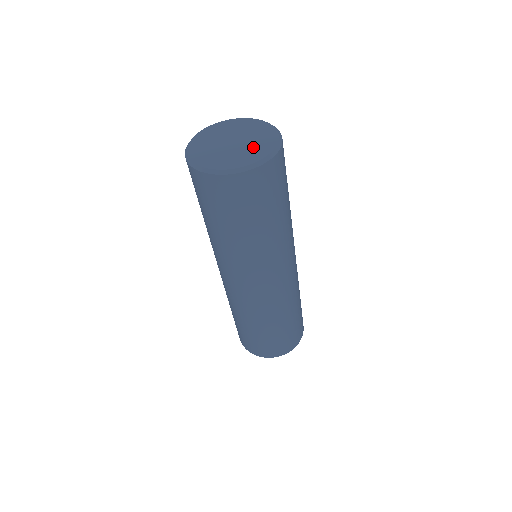
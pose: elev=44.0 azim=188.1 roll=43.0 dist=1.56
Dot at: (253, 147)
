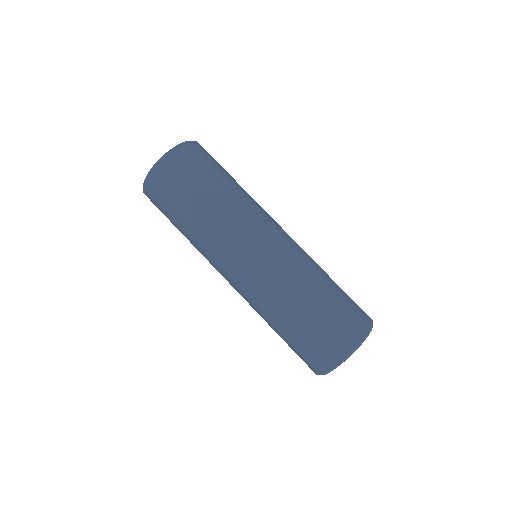
Dot at: occluded
